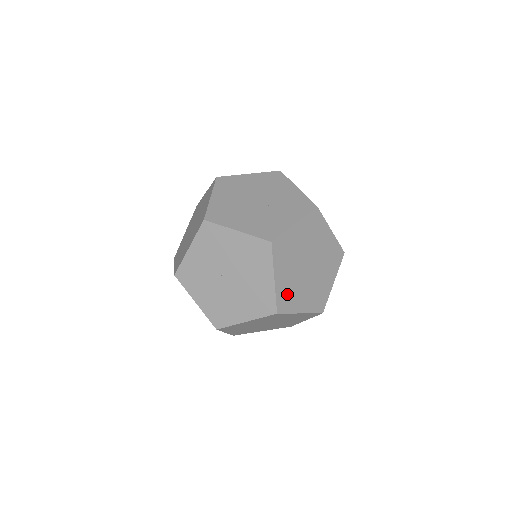
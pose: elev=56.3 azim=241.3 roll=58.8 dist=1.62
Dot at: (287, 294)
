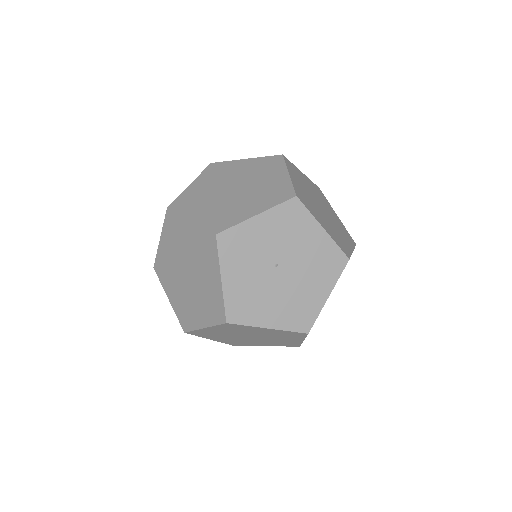
Dot at: occluded
